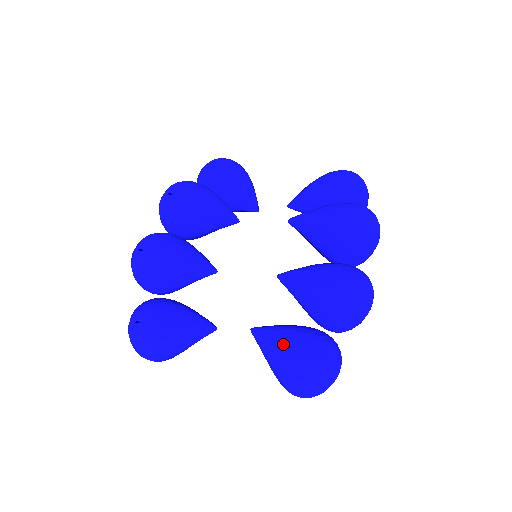
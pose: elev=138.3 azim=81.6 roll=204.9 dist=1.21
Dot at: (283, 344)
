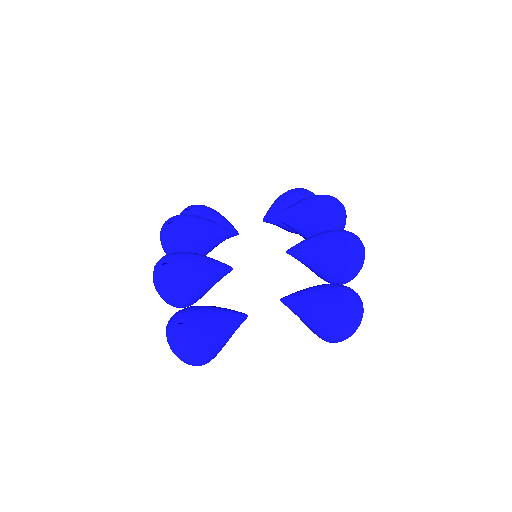
Dot at: (315, 295)
